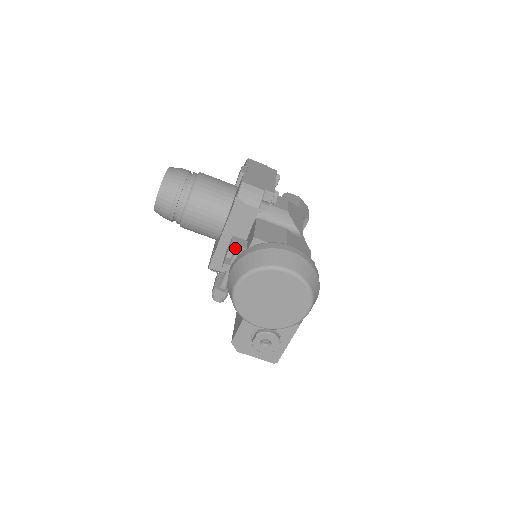
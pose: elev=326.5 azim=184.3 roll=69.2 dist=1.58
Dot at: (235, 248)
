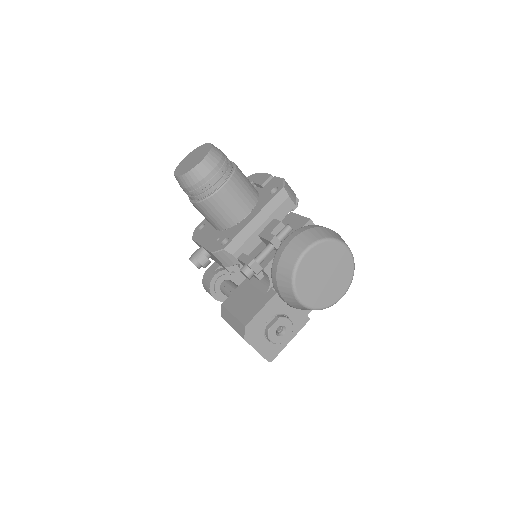
Dot at: (287, 225)
